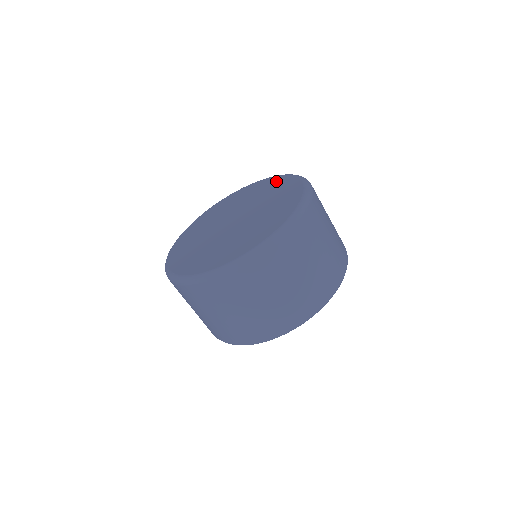
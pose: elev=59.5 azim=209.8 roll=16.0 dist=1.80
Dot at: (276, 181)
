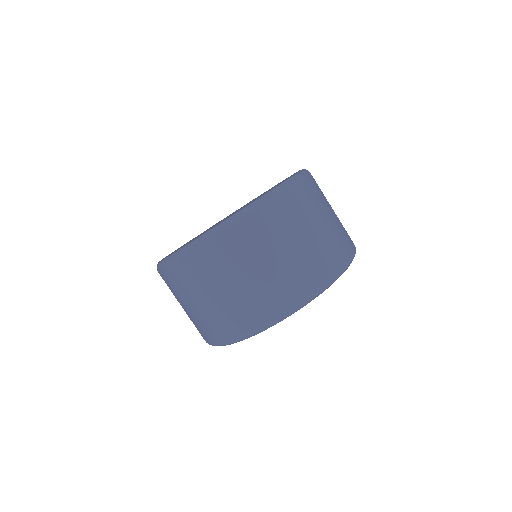
Dot at: occluded
